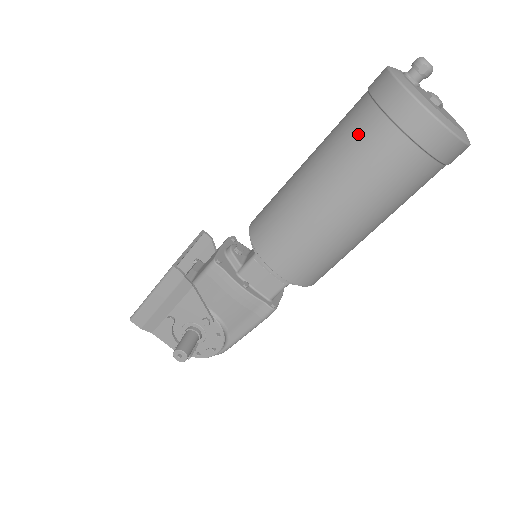
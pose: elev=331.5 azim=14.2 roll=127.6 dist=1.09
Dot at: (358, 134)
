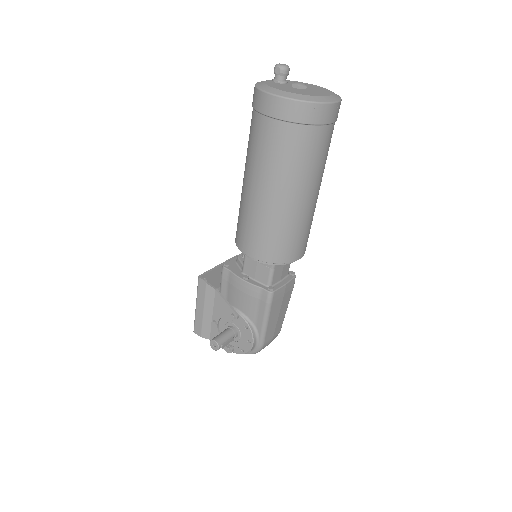
Dot at: (250, 132)
